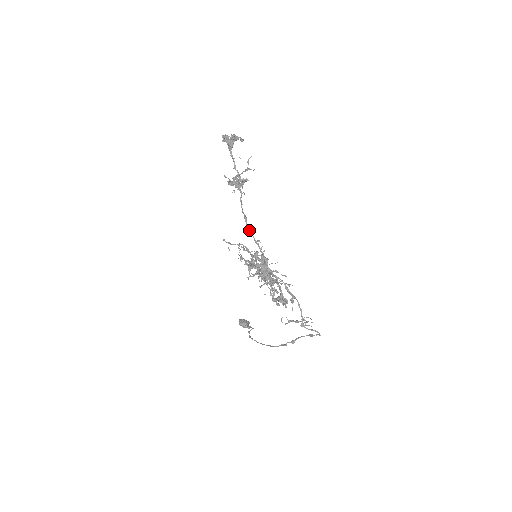
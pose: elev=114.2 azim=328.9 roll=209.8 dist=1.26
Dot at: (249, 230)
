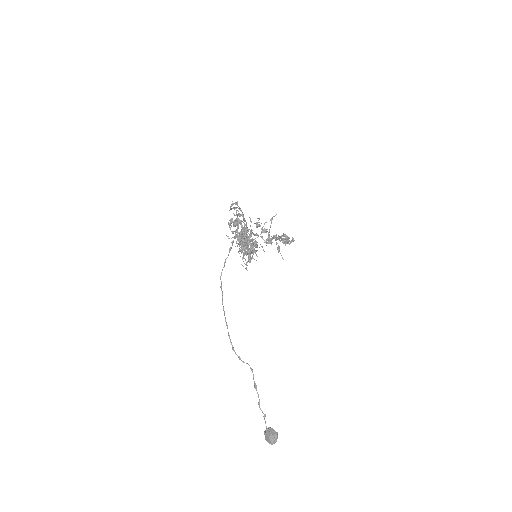
Dot at: (253, 234)
